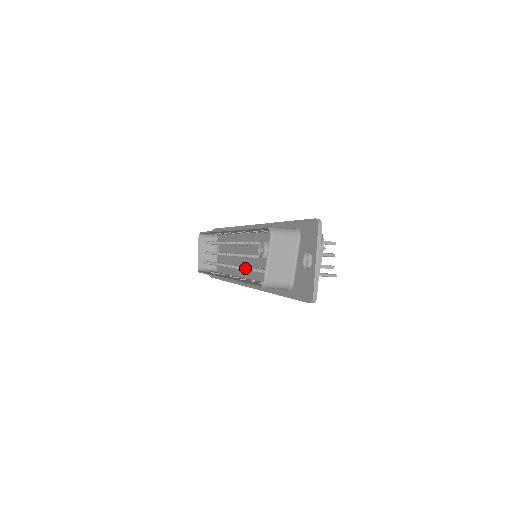
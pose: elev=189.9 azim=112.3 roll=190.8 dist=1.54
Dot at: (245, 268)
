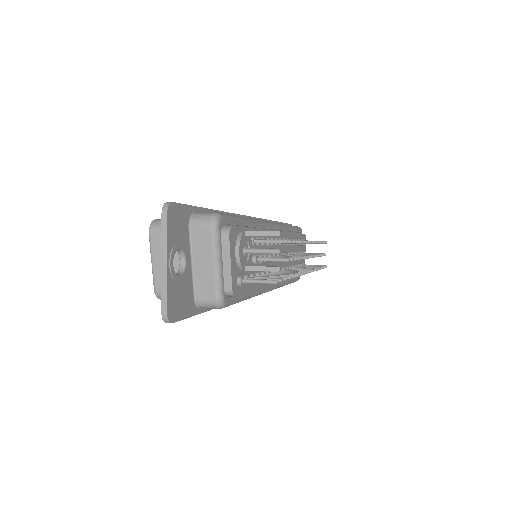
Dot at: occluded
